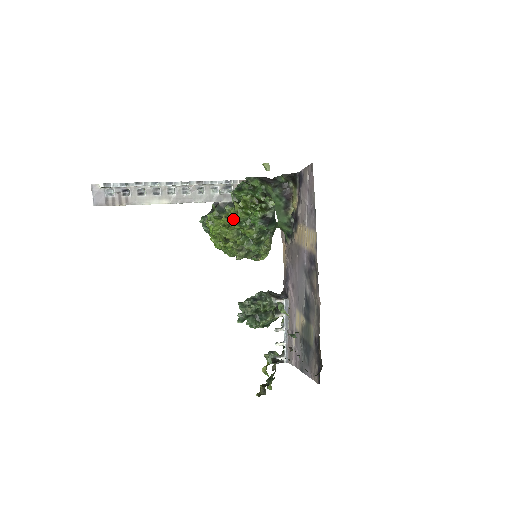
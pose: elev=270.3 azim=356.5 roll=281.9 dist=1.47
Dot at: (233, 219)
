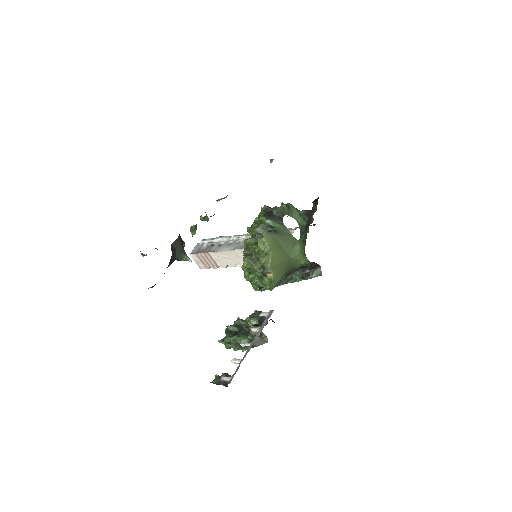
Dot at: occluded
